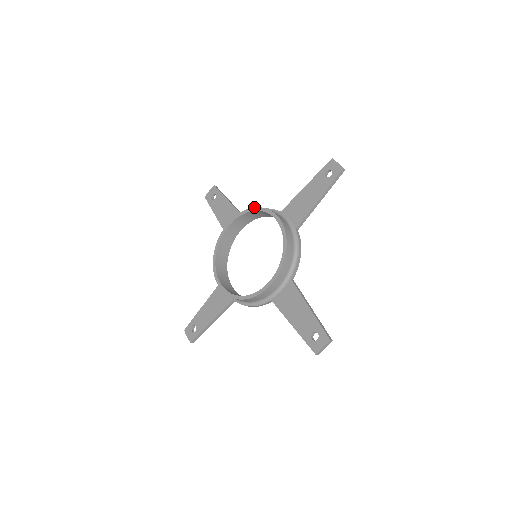
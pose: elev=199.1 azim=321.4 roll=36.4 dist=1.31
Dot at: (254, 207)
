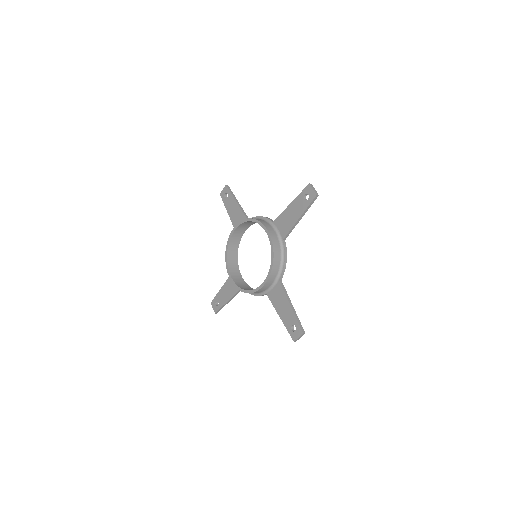
Dot at: (252, 218)
